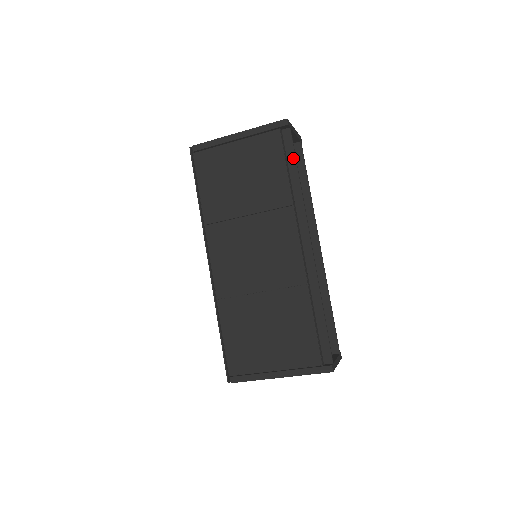
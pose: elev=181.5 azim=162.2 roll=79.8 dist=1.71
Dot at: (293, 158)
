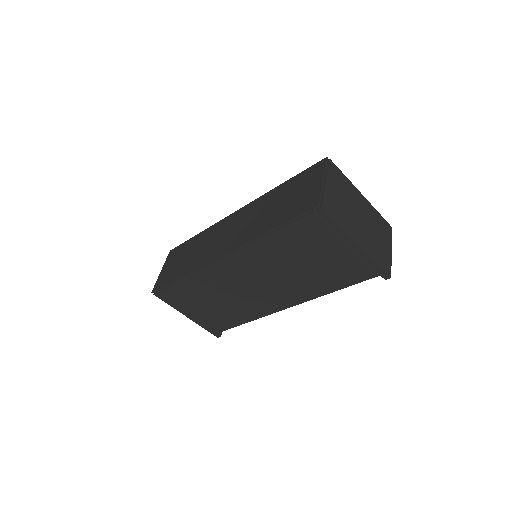
Dot at: occluded
